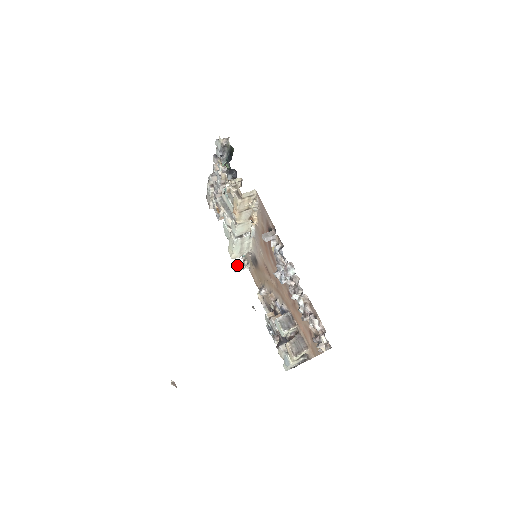
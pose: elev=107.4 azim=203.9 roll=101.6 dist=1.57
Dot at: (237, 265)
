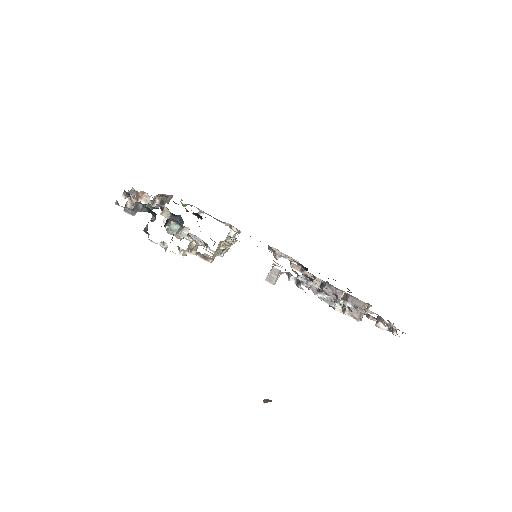
Dot at: occluded
